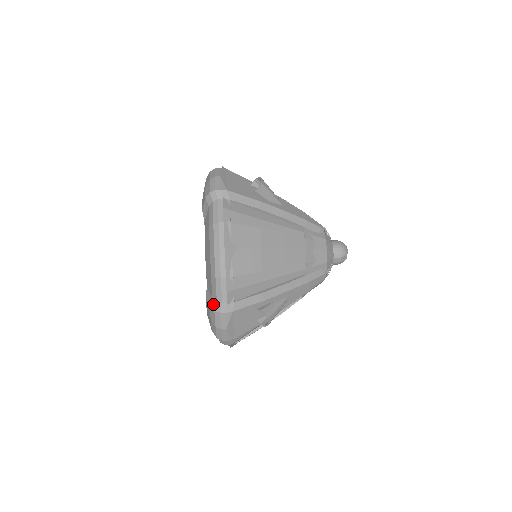
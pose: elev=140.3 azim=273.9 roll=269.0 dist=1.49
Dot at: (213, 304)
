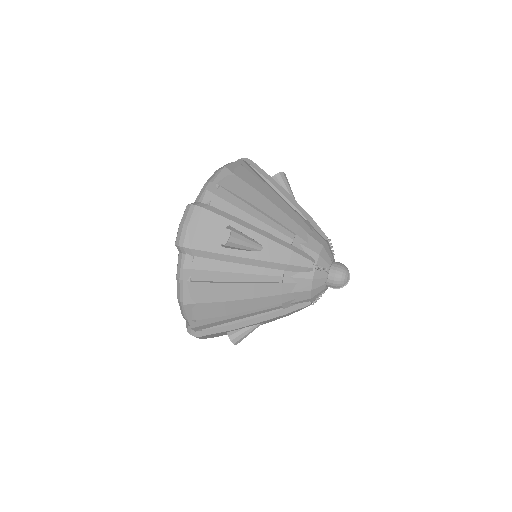
Dot at: (187, 324)
